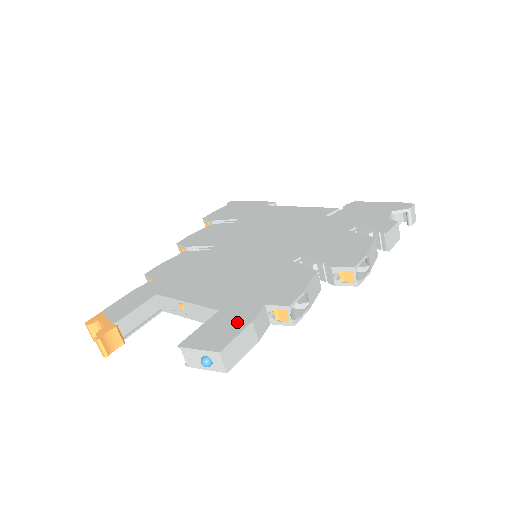
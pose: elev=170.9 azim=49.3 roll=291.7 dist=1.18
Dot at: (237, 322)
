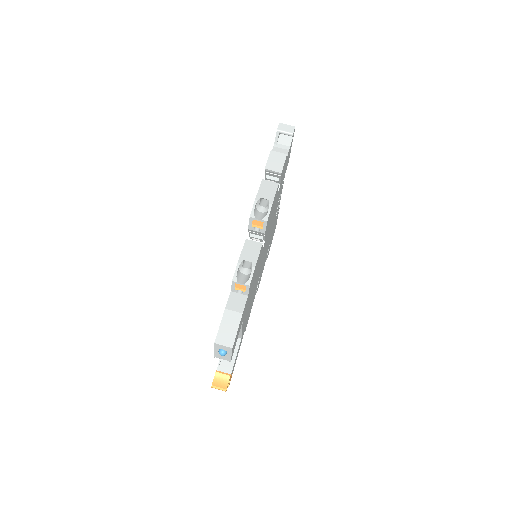
Dot at: occluded
